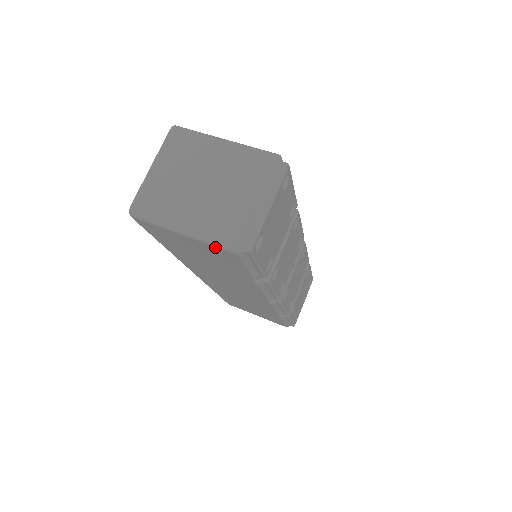
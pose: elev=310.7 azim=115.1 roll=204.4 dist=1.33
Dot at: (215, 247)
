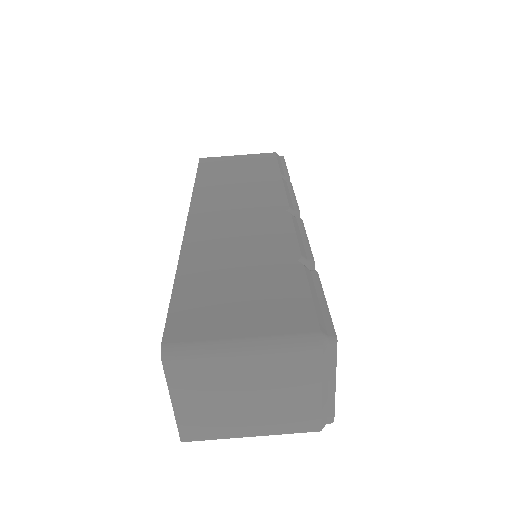
Dot at: occluded
